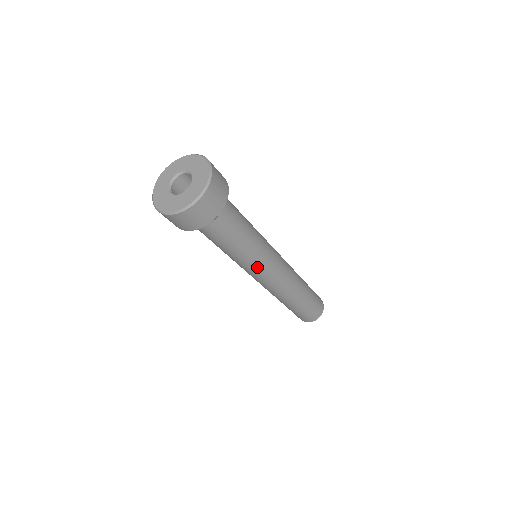
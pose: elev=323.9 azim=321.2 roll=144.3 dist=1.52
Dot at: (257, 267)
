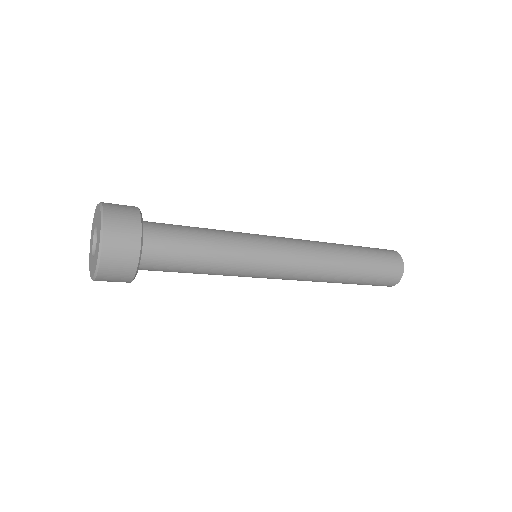
Dot at: (256, 265)
